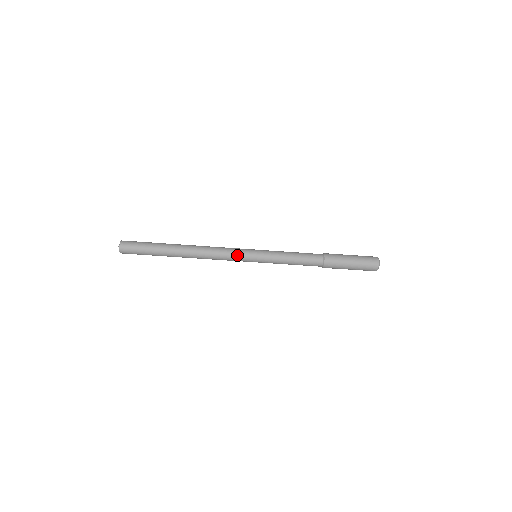
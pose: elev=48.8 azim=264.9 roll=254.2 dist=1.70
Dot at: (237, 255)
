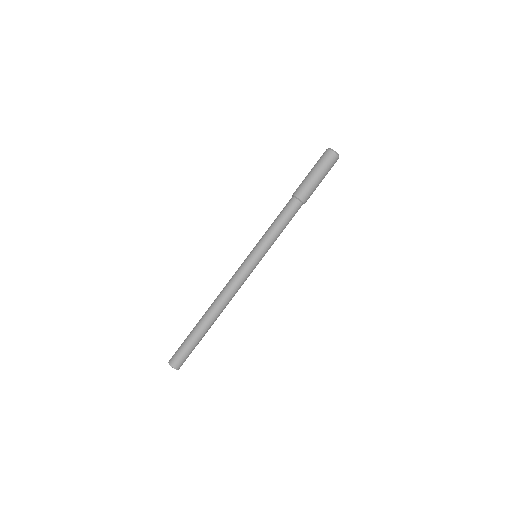
Dot at: (242, 271)
